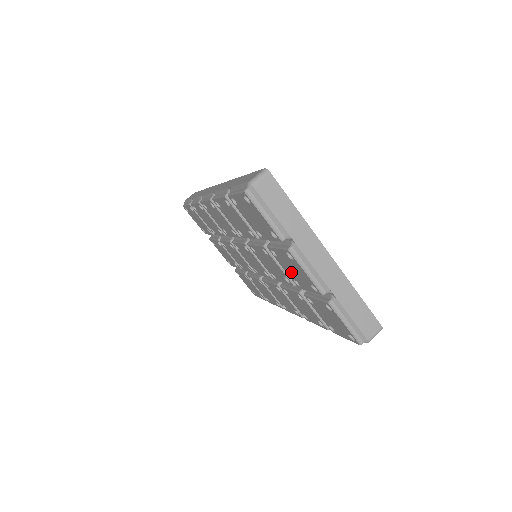
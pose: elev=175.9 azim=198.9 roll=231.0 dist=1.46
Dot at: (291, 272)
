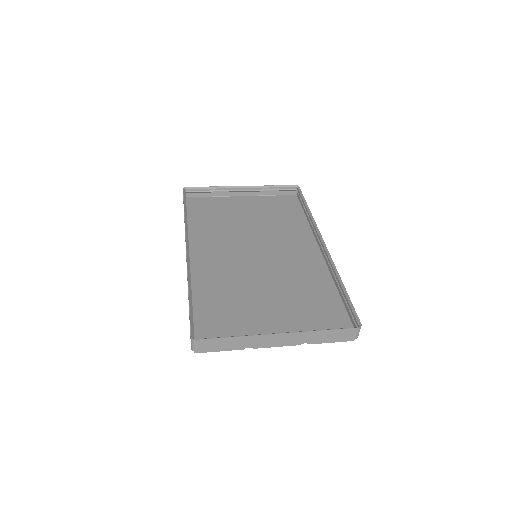
Dot at: occluded
